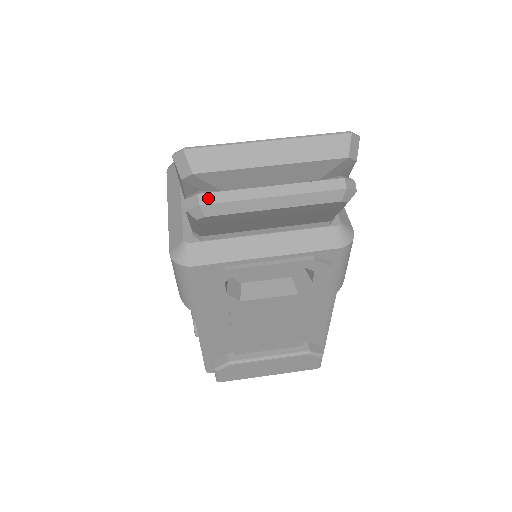
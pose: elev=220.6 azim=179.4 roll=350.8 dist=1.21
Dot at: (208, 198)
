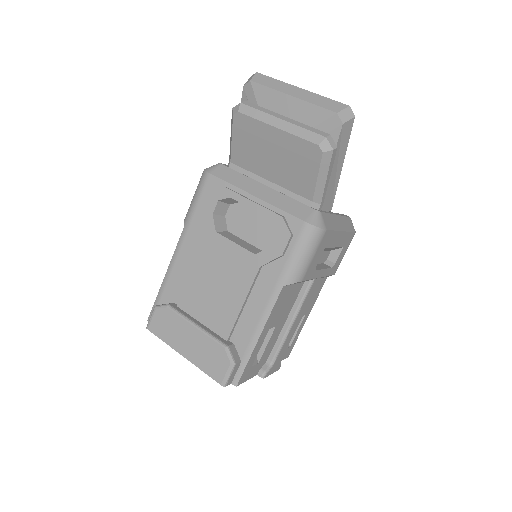
Dot at: (248, 103)
